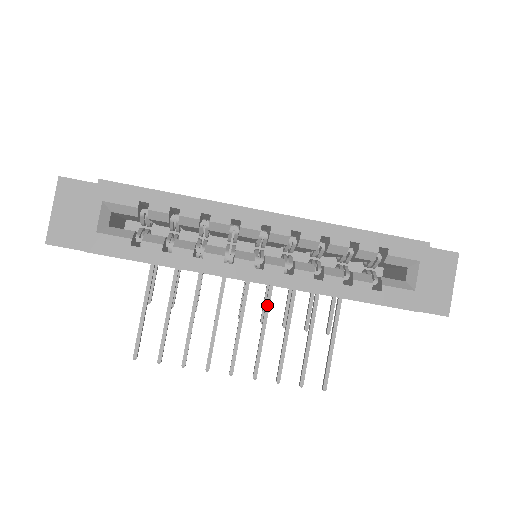
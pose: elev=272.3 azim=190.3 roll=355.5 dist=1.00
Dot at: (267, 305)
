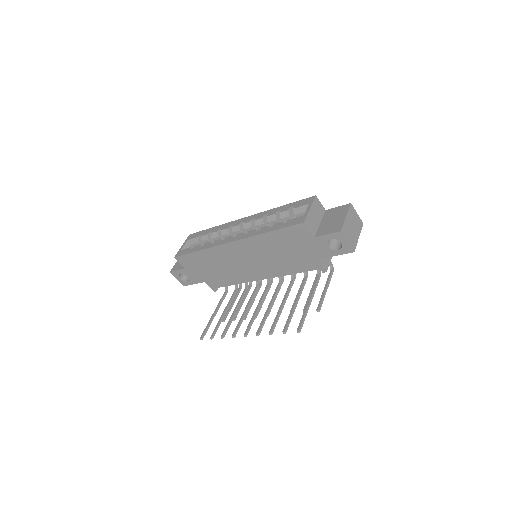
Dot at: (274, 295)
